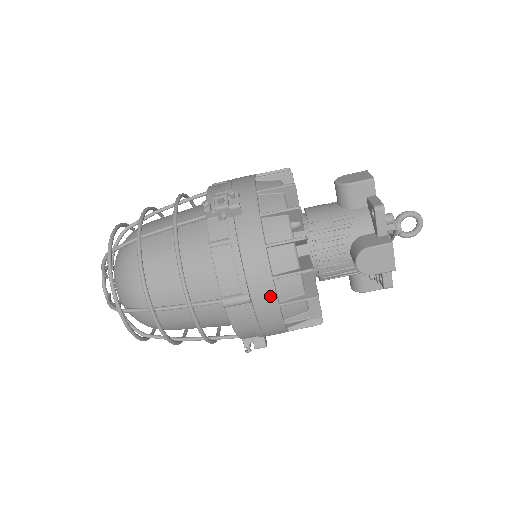
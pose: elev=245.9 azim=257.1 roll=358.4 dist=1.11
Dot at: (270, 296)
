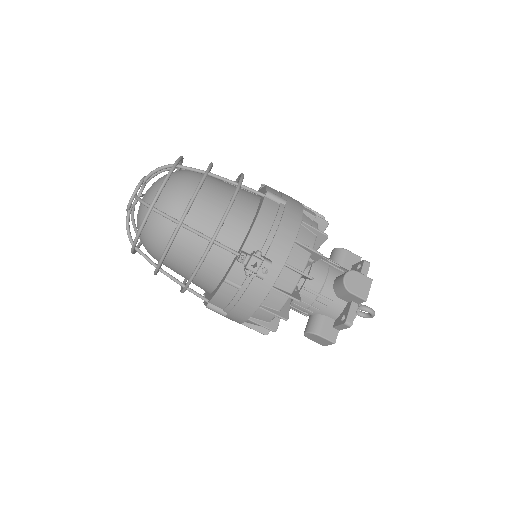
Dot at: (239, 321)
